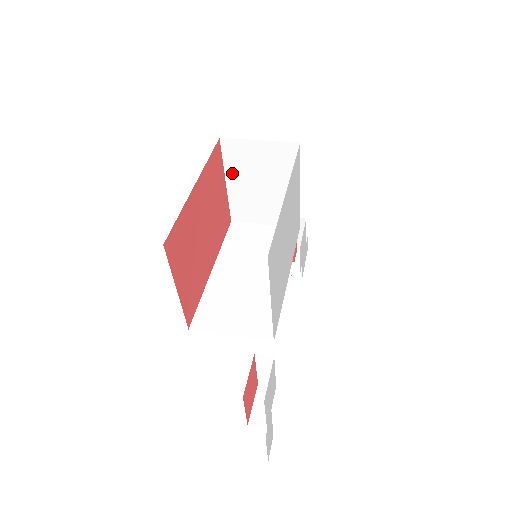
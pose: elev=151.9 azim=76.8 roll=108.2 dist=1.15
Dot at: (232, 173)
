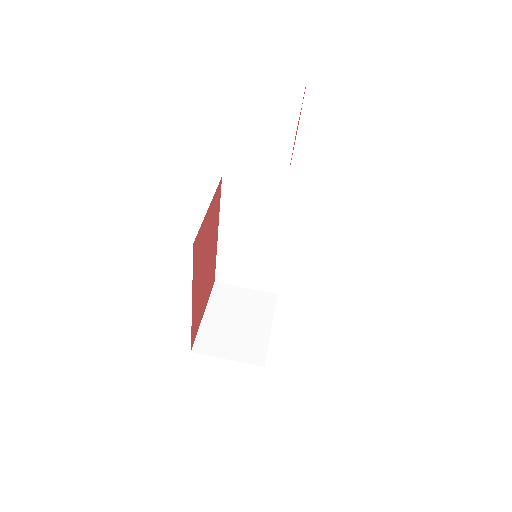
Dot at: occluded
